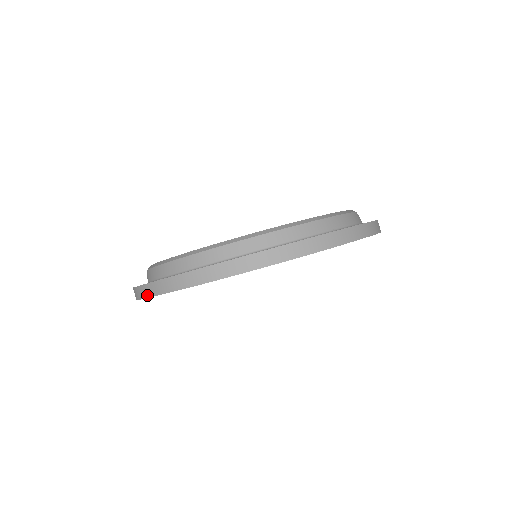
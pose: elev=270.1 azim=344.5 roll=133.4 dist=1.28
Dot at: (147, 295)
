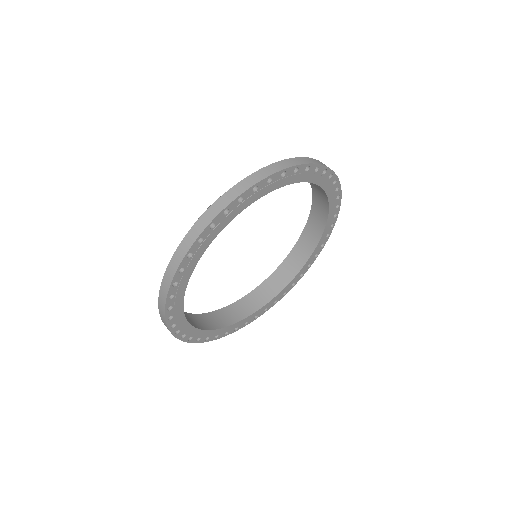
Dot at: (166, 292)
